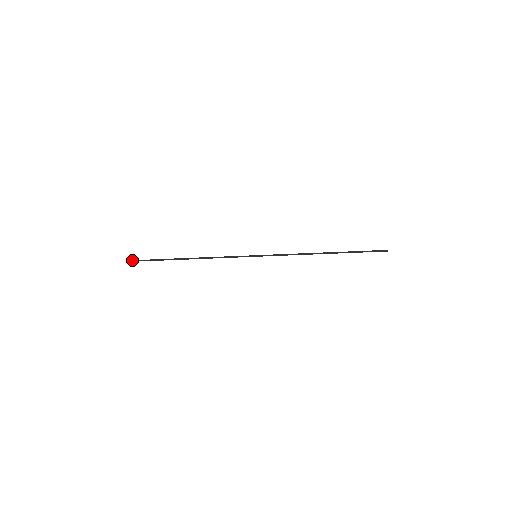
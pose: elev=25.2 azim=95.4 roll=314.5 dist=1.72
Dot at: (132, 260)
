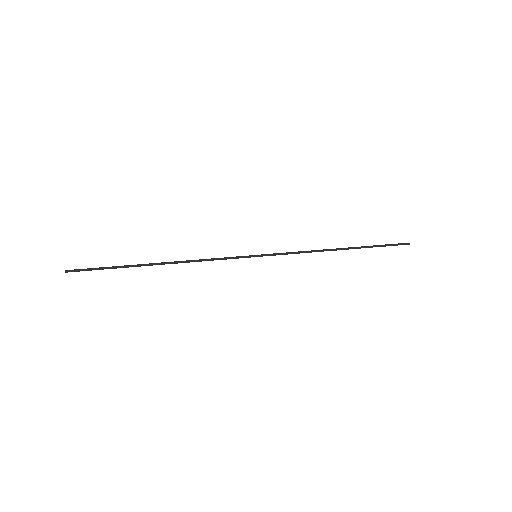
Dot at: (68, 271)
